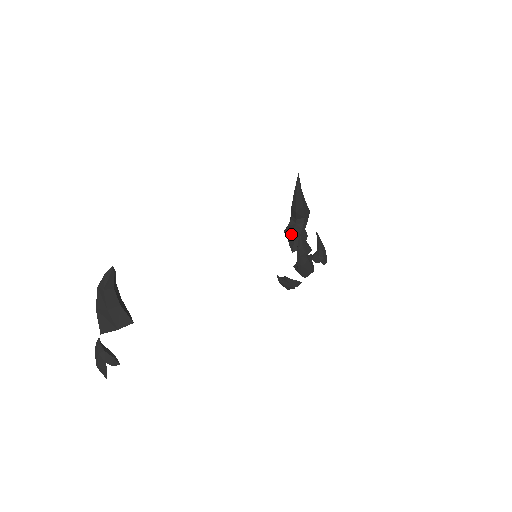
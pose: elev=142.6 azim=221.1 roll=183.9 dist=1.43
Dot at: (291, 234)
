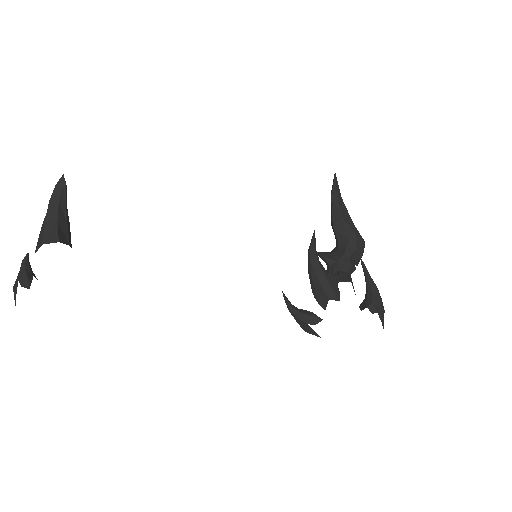
Dot at: (324, 256)
